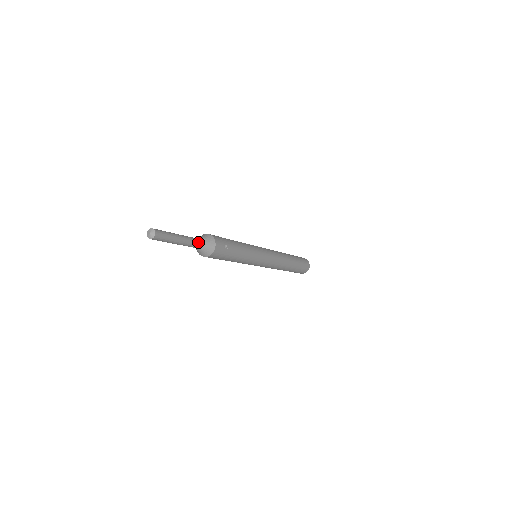
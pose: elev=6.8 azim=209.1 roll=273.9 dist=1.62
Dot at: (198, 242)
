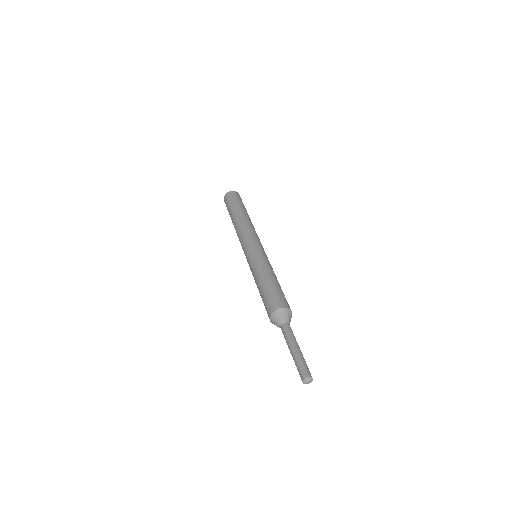
Dot at: occluded
